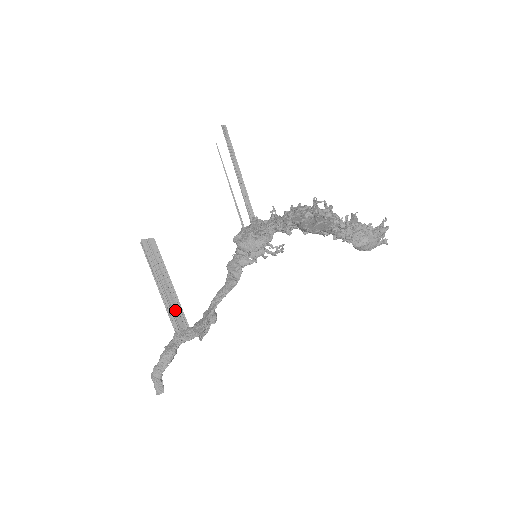
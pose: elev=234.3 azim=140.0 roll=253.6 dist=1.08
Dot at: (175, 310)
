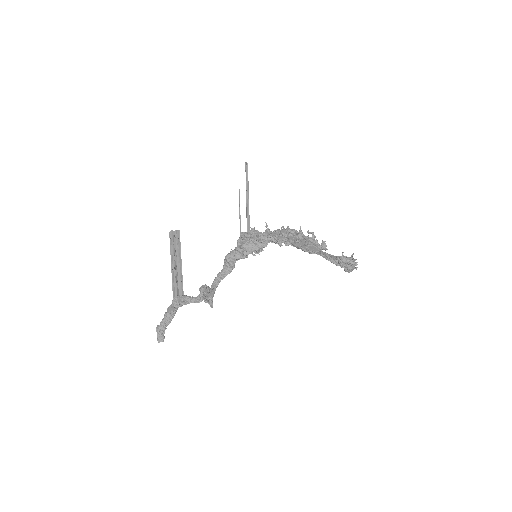
Dot at: (178, 282)
